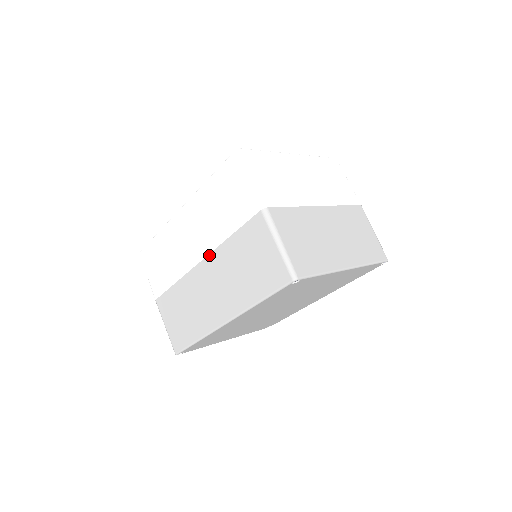
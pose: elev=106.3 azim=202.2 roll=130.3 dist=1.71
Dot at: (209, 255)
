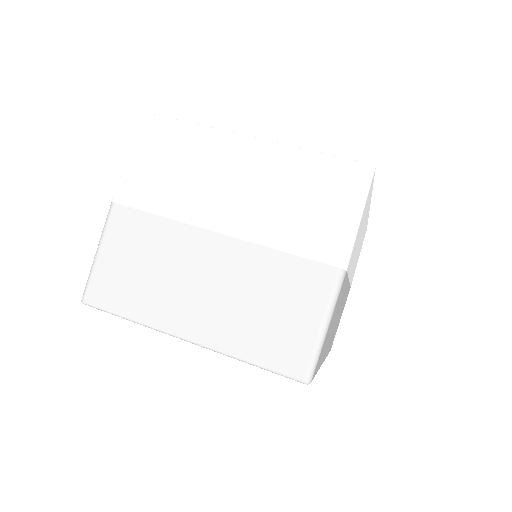
Dot at: occluded
